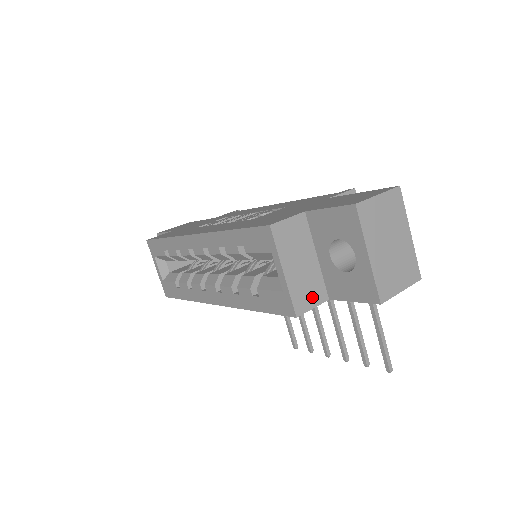
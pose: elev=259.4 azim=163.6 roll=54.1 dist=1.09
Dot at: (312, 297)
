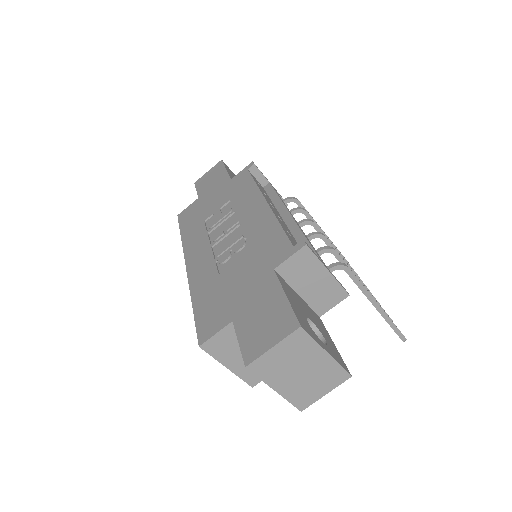
Dot at: occluded
